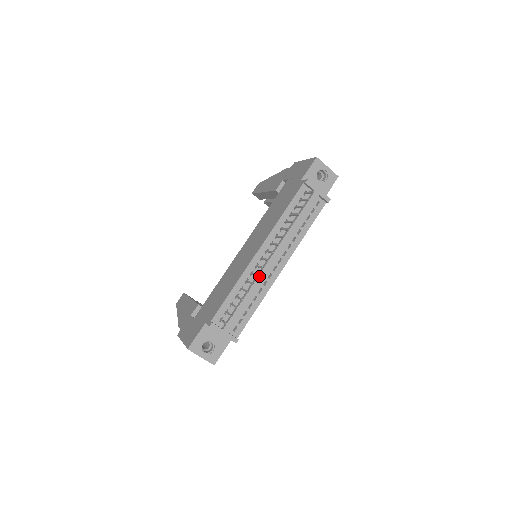
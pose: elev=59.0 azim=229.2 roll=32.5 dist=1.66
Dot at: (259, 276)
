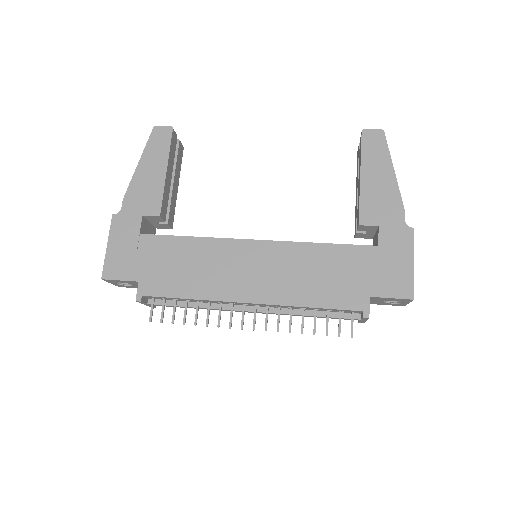
Dot at: (225, 310)
